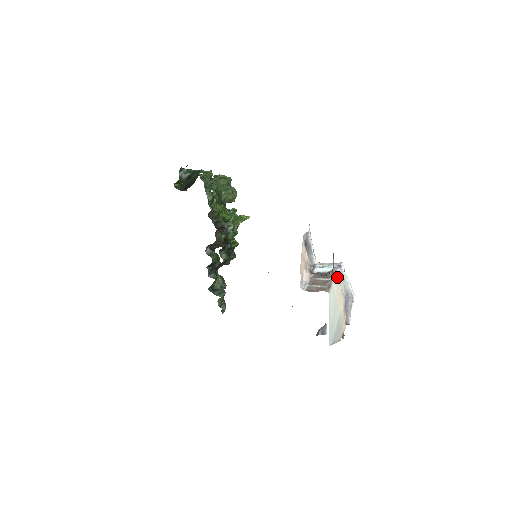
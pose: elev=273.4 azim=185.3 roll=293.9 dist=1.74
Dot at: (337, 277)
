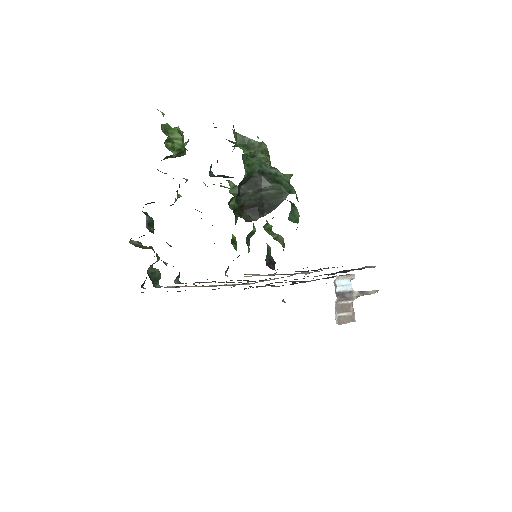
Dot at: occluded
